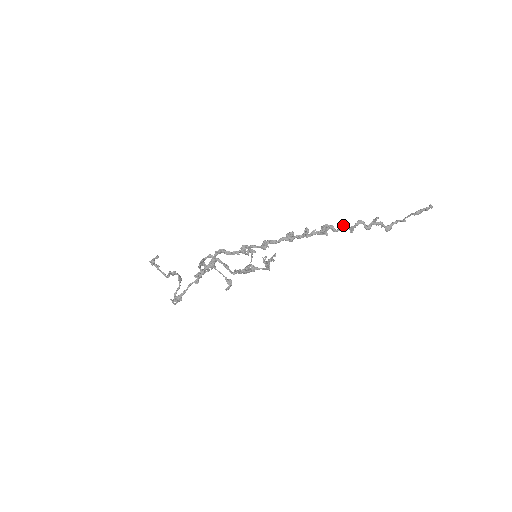
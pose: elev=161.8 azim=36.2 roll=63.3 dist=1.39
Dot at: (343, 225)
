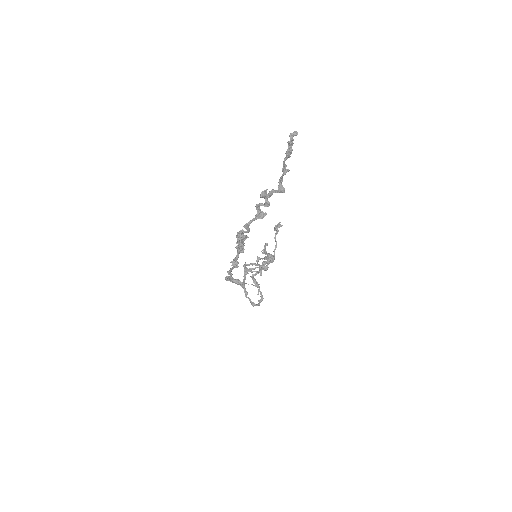
Dot at: (244, 226)
